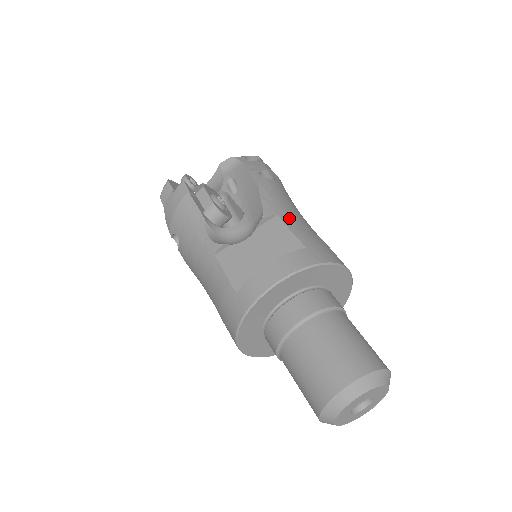
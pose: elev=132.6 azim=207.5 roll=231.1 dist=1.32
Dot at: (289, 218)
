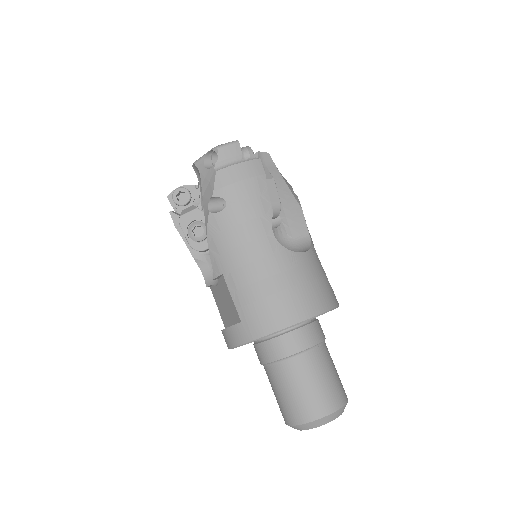
Dot at: (232, 277)
